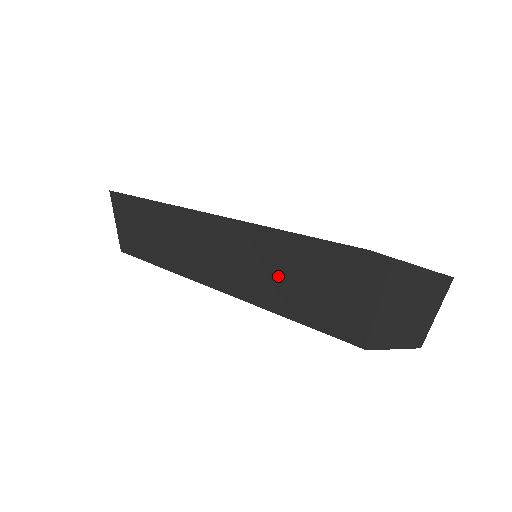
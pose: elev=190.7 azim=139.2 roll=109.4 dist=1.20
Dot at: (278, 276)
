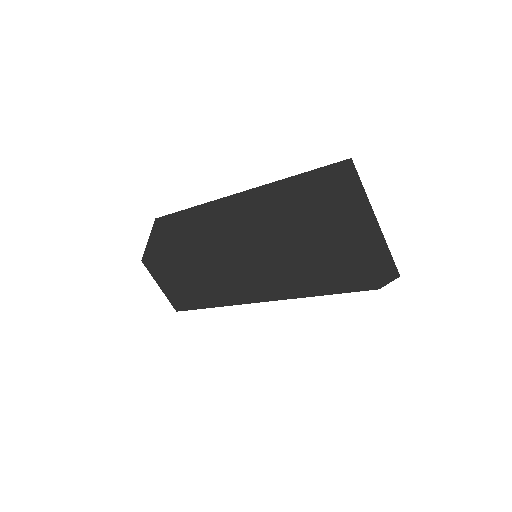
Dot at: (286, 203)
